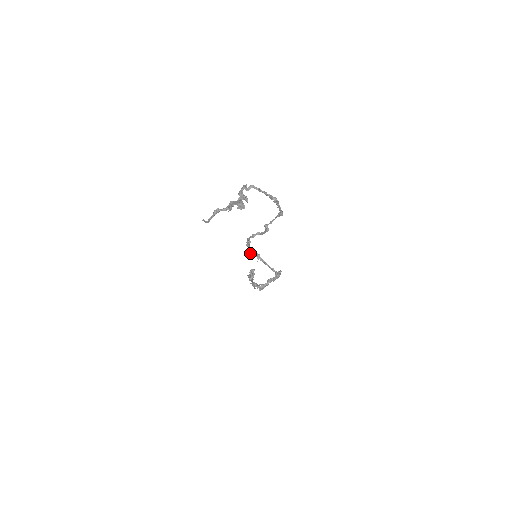
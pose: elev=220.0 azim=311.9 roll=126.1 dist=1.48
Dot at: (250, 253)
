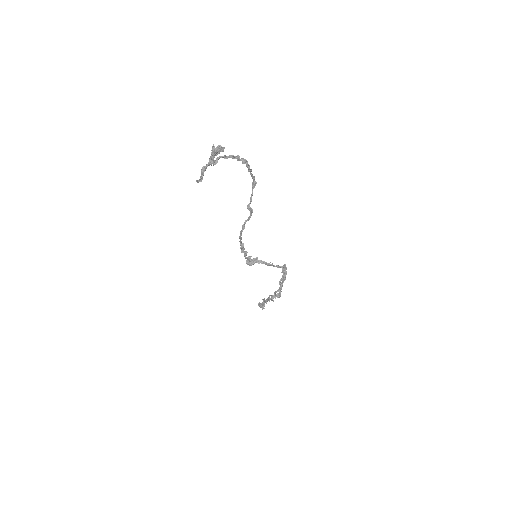
Dot at: (249, 262)
